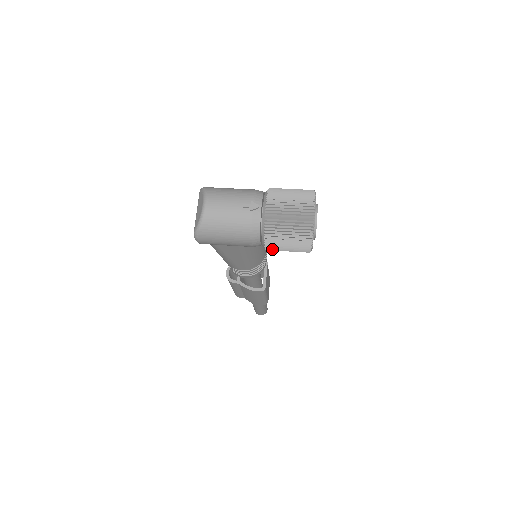
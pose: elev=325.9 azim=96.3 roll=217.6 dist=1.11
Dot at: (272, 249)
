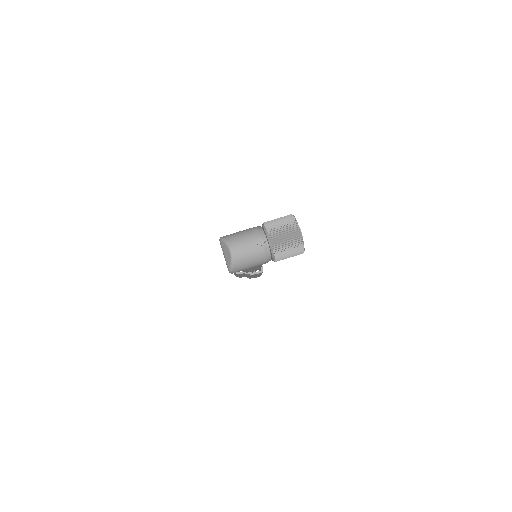
Dot at: (279, 260)
